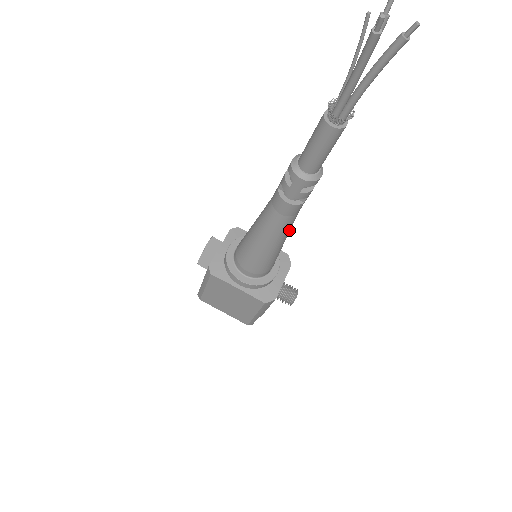
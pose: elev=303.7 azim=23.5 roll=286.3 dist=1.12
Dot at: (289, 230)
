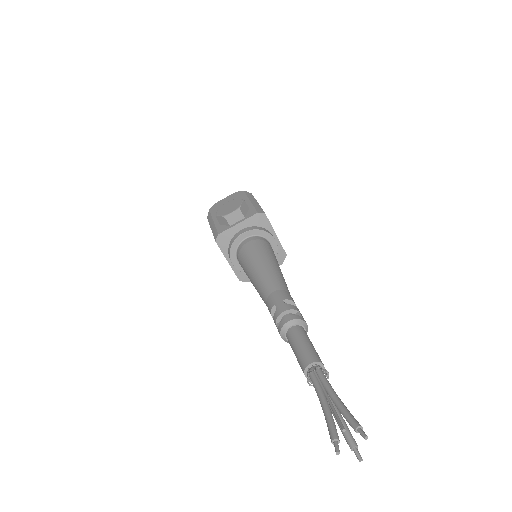
Dot at: occluded
